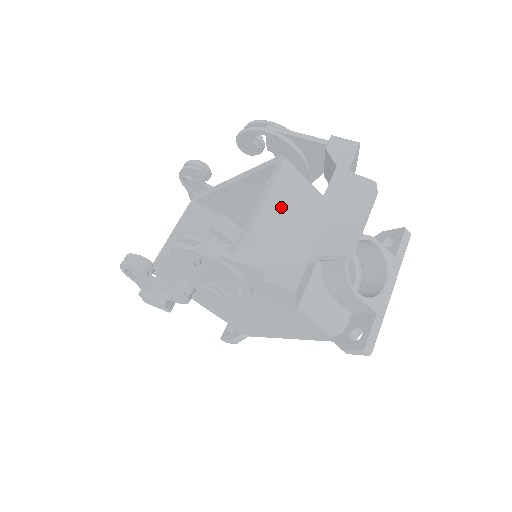
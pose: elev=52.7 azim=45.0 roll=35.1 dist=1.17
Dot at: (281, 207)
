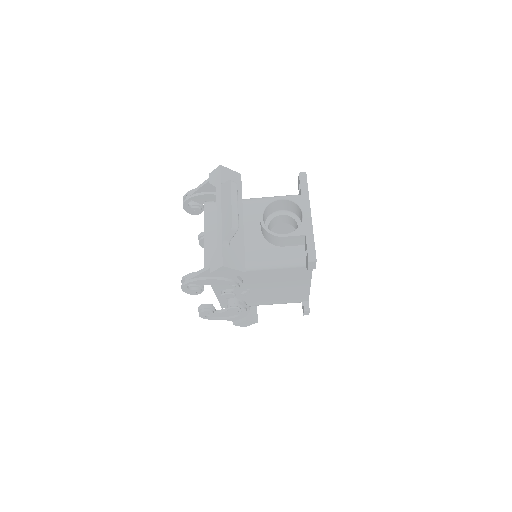
Dot at: occluded
